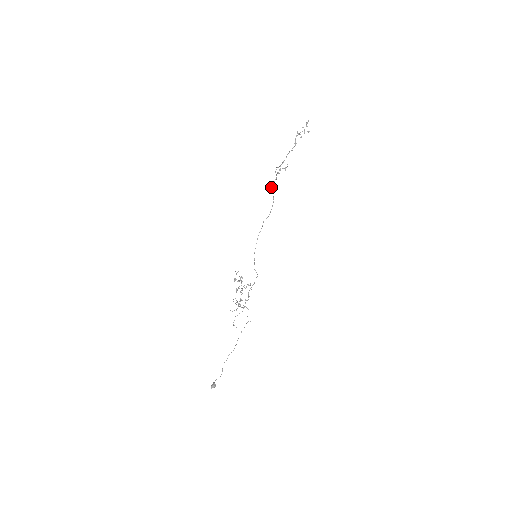
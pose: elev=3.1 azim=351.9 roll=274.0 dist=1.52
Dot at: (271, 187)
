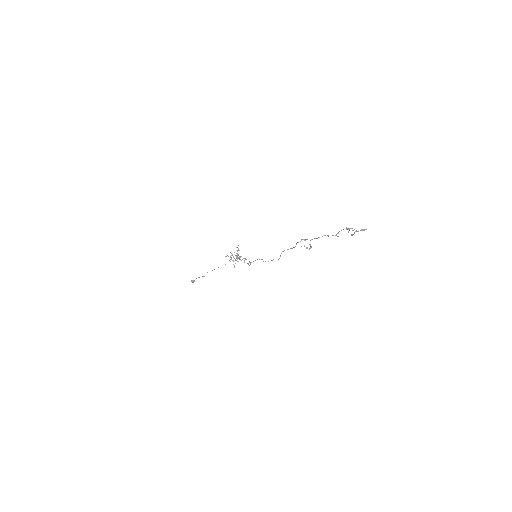
Dot at: (283, 251)
